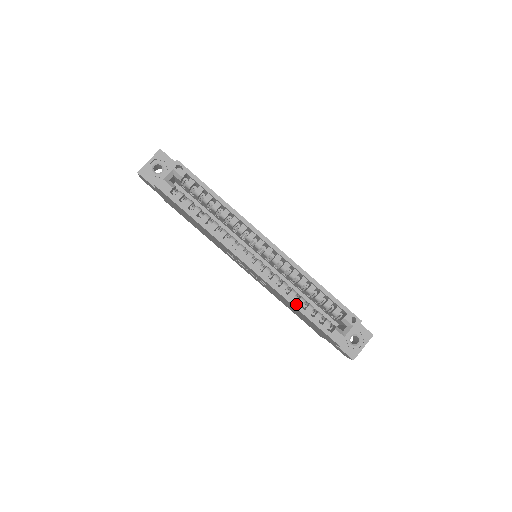
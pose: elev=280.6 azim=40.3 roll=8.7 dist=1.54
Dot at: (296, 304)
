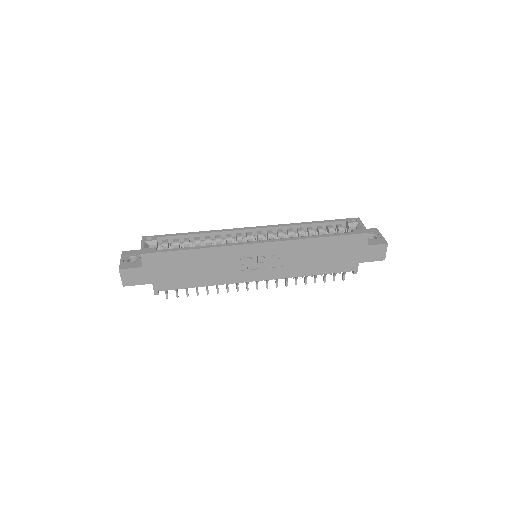
Dot at: (313, 236)
